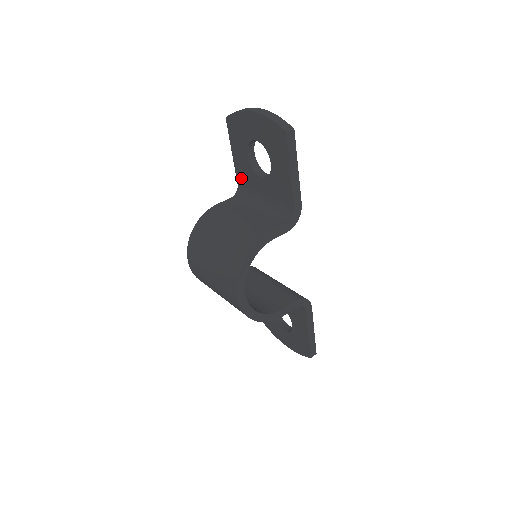
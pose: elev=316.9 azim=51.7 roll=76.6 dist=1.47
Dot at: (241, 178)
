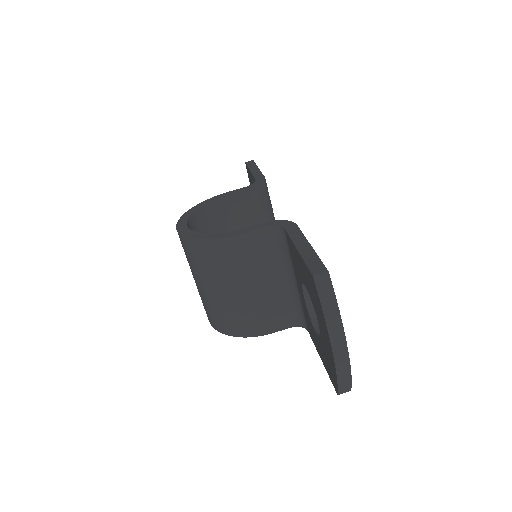
Dot at: (290, 246)
